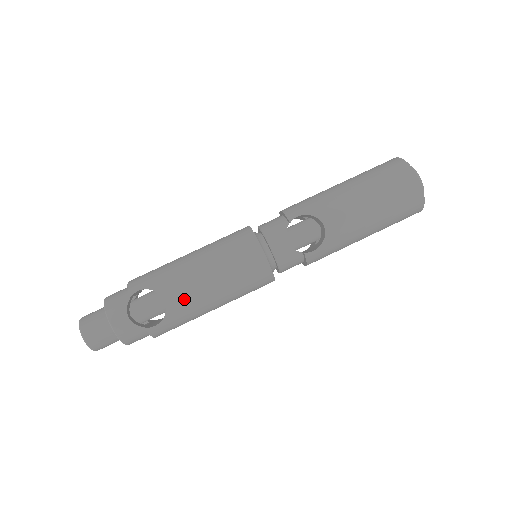
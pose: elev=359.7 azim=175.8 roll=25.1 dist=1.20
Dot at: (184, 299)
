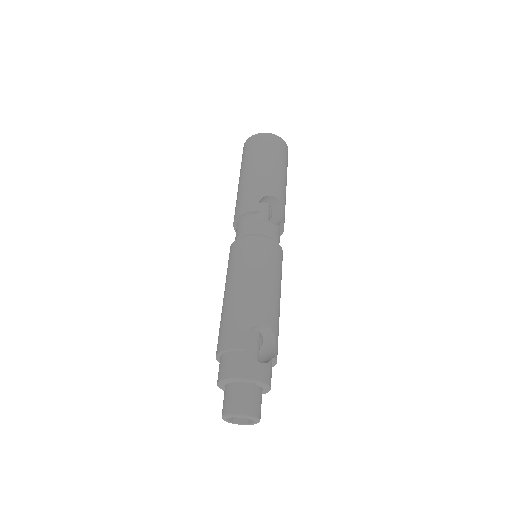
Dot at: (272, 312)
